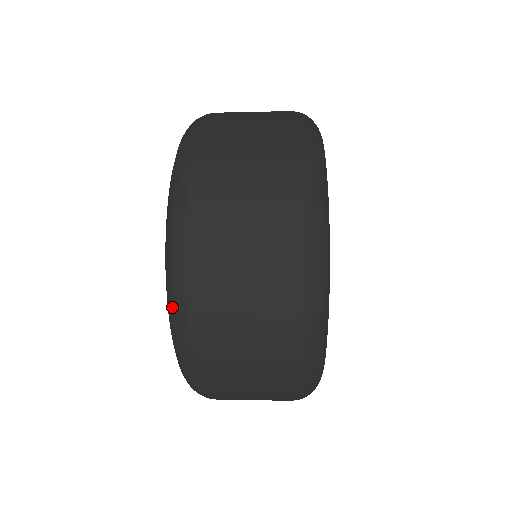
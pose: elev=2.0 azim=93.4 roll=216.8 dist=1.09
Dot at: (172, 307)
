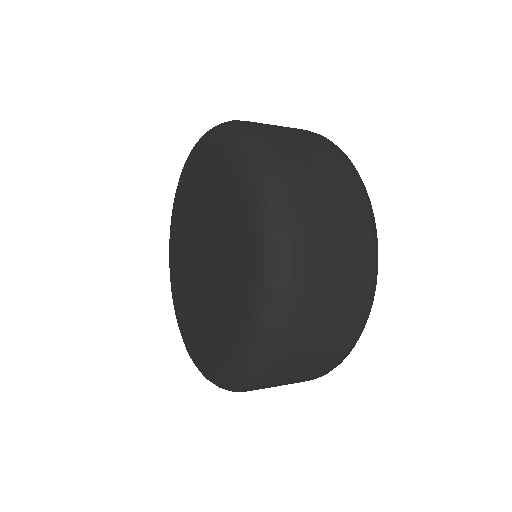
Dot at: (221, 386)
